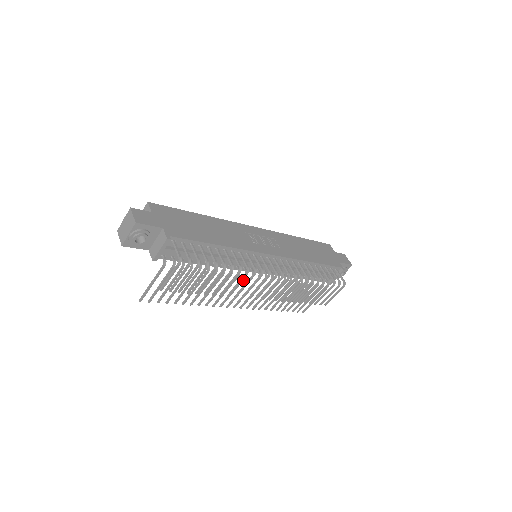
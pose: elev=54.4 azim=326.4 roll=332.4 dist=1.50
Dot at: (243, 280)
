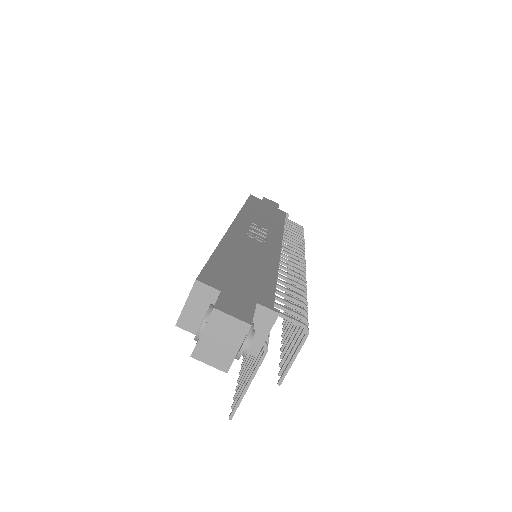
Dot at: occluded
